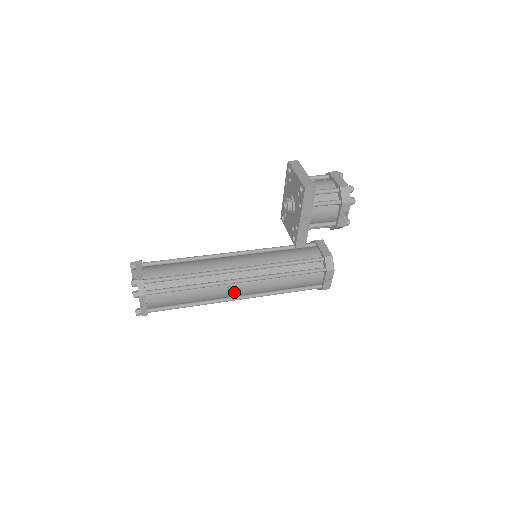
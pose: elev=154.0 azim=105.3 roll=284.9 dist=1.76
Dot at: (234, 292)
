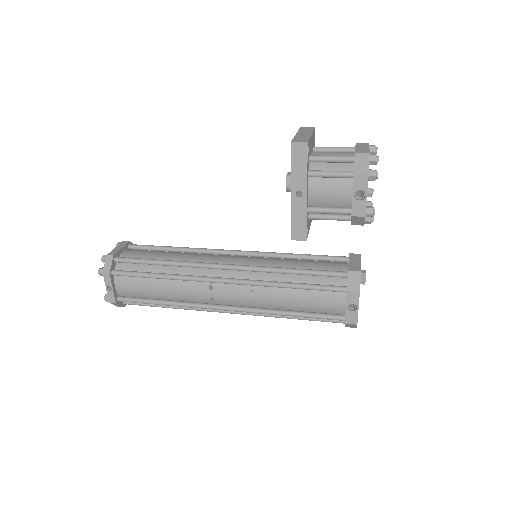
Dot at: (218, 297)
